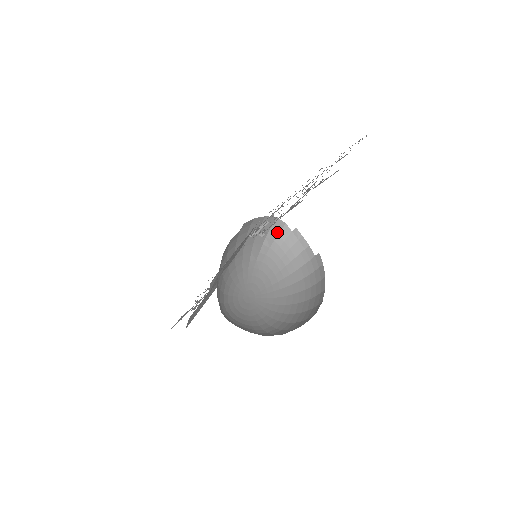
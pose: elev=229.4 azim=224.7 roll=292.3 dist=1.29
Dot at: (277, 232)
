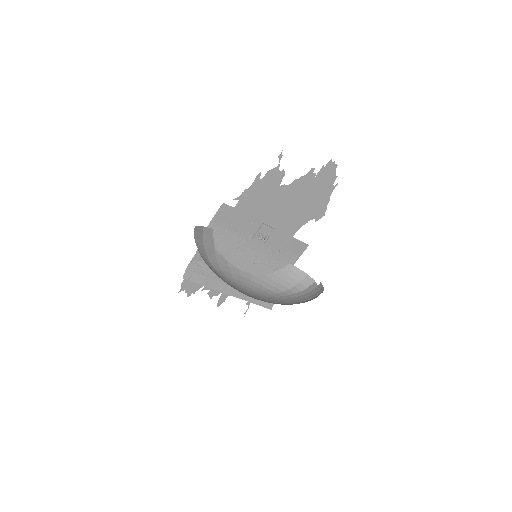
Dot at: (306, 286)
